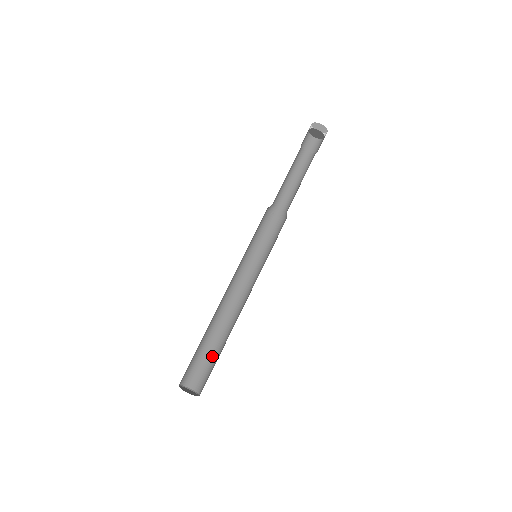
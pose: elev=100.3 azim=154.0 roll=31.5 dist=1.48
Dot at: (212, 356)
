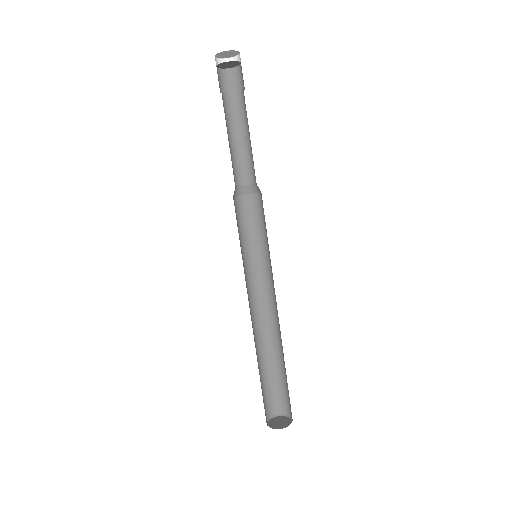
Dot at: (284, 376)
